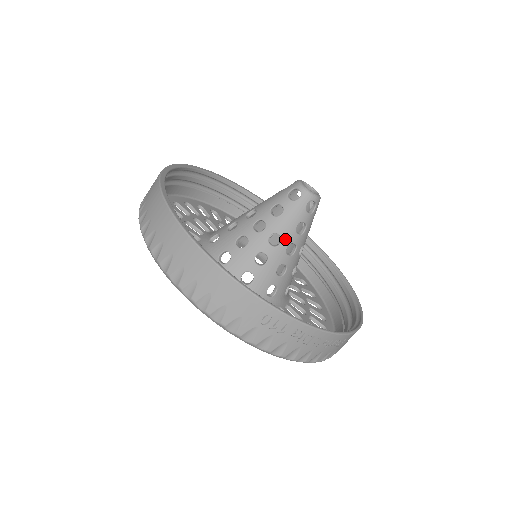
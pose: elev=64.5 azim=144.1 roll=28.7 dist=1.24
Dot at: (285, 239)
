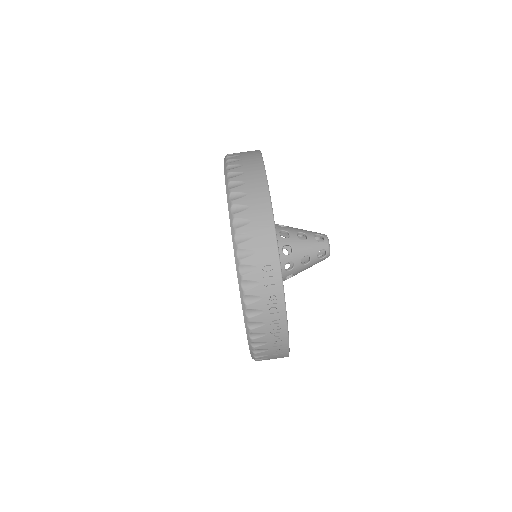
Dot at: (293, 256)
